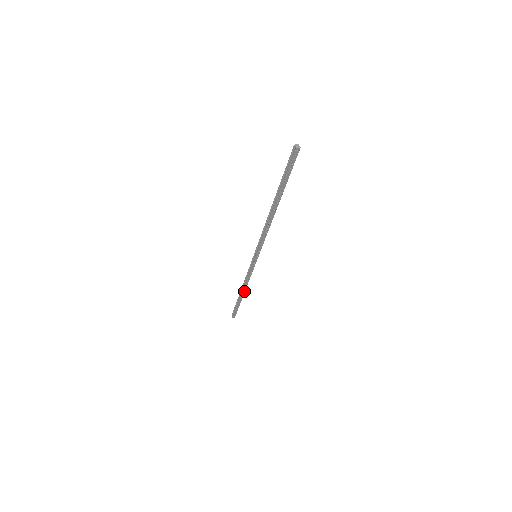
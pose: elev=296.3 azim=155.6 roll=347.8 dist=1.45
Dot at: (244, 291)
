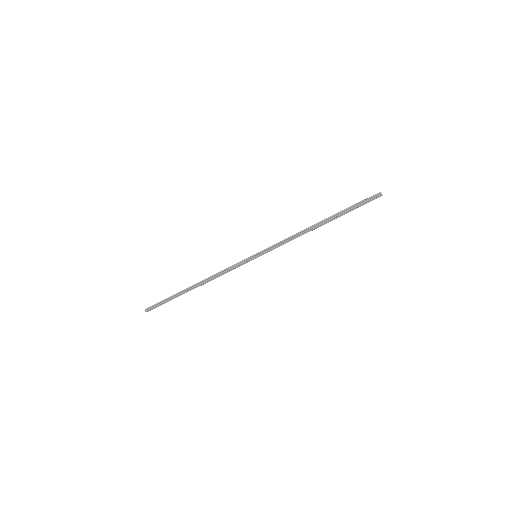
Dot at: (199, 285)
